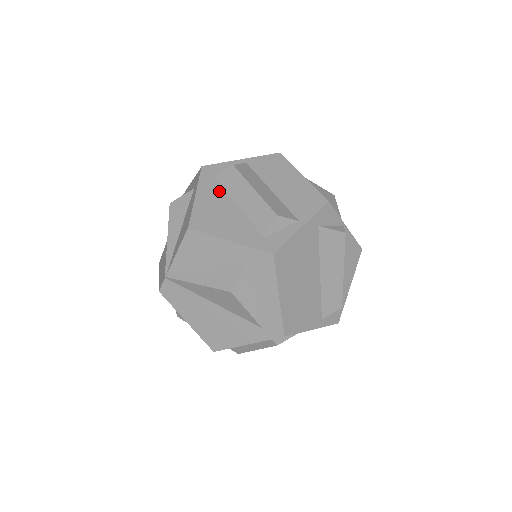
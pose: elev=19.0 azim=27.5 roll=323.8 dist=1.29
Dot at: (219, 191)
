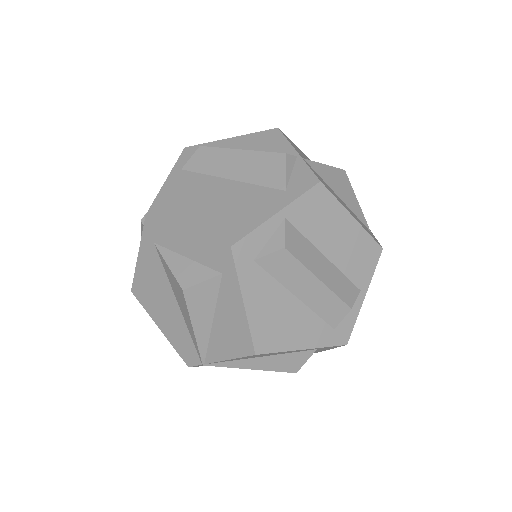
Dot at: (269, 284)
